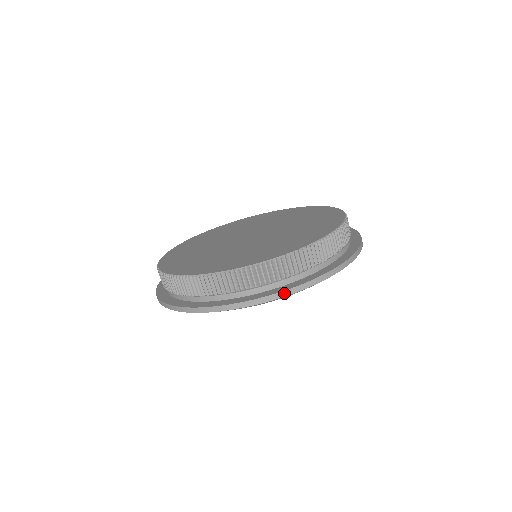
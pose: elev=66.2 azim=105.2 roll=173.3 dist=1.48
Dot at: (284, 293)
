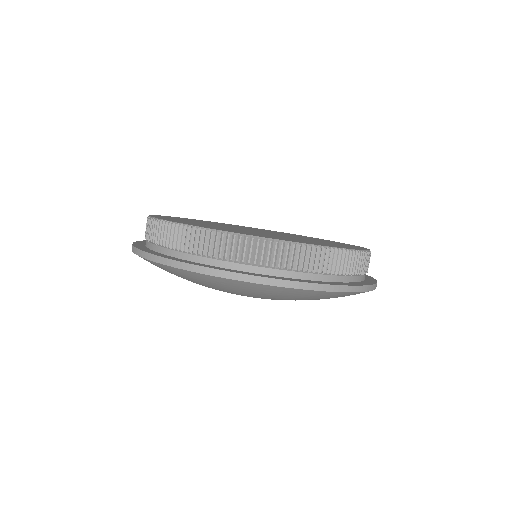
Dot at: (303, 285)
